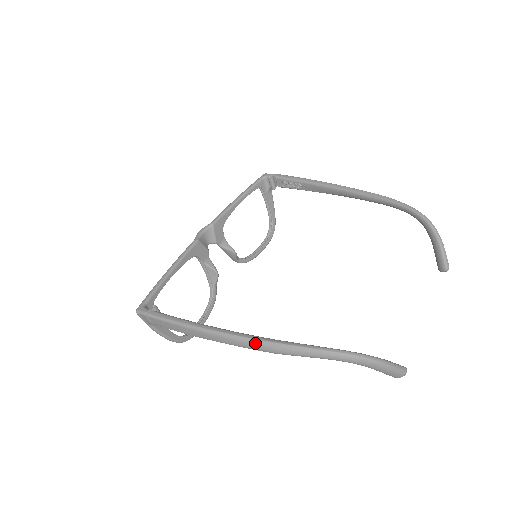
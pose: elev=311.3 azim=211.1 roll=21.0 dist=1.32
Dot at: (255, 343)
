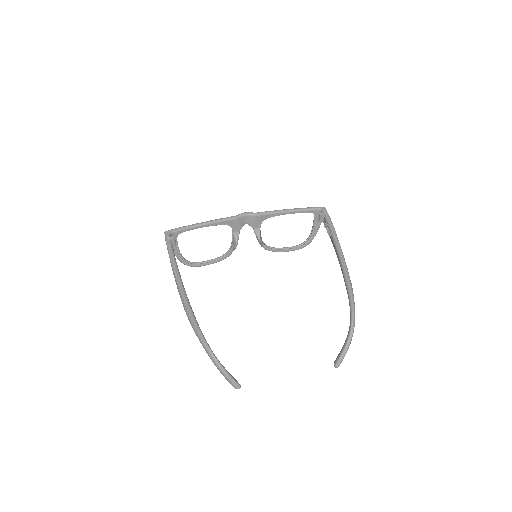
Dot at: (184, 304)
